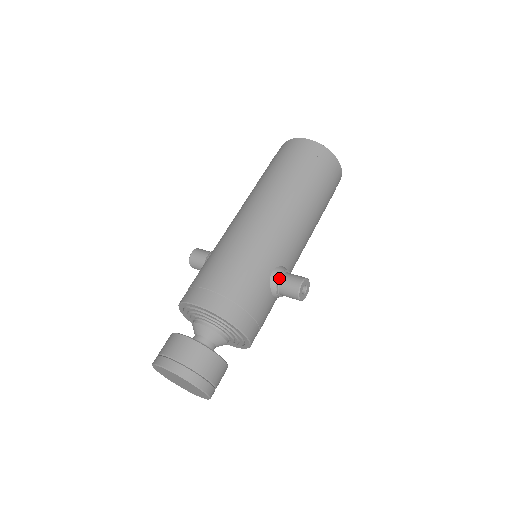
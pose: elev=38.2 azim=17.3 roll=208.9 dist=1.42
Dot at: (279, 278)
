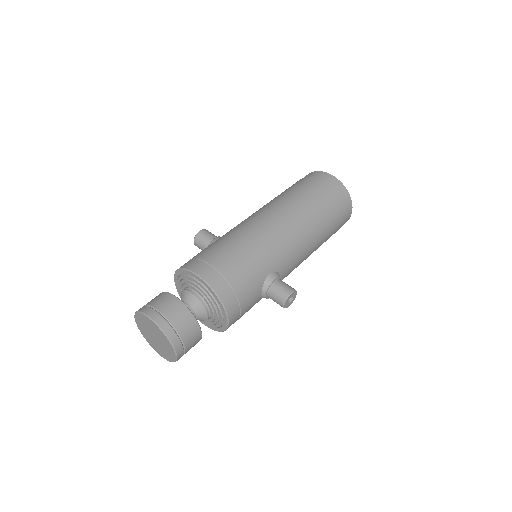
Dot at: (273, 281)
